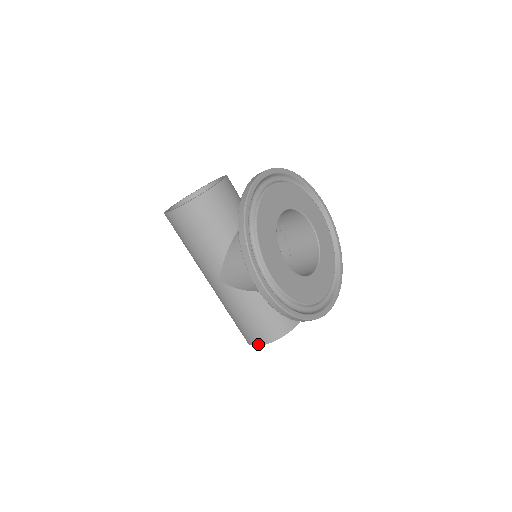
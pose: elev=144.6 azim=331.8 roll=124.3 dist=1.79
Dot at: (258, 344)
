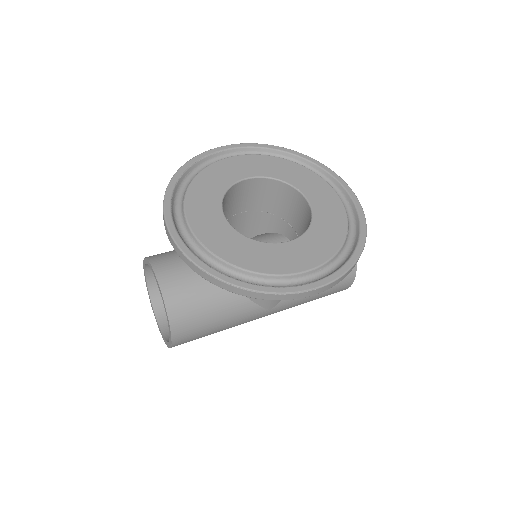
Dot at: (350, 284)
